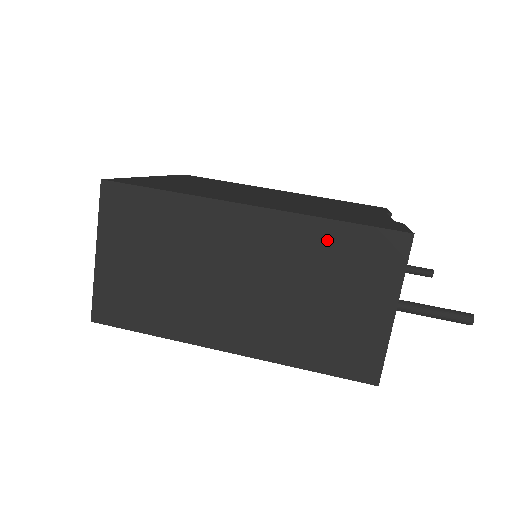
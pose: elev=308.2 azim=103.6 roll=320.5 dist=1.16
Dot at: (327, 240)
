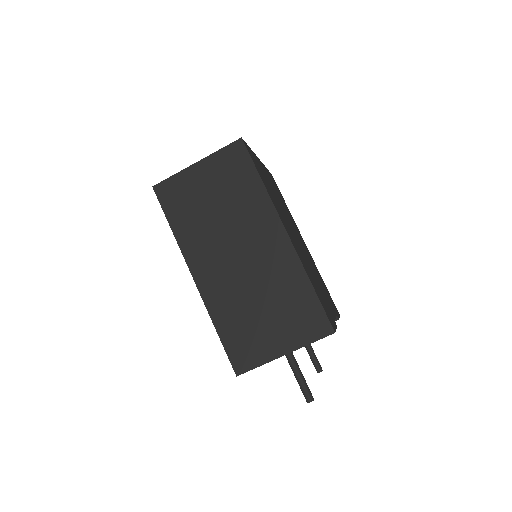
Dot at: (298, 289)
